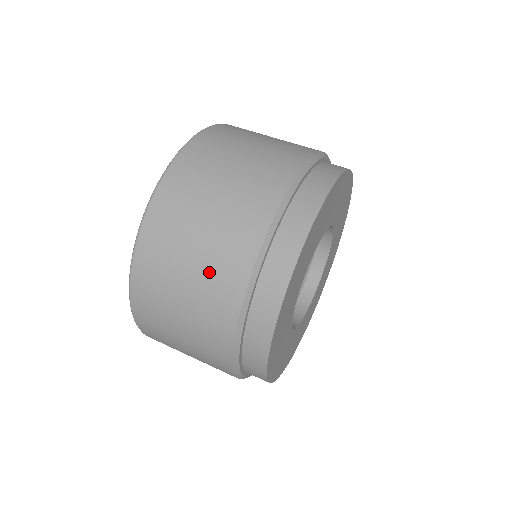
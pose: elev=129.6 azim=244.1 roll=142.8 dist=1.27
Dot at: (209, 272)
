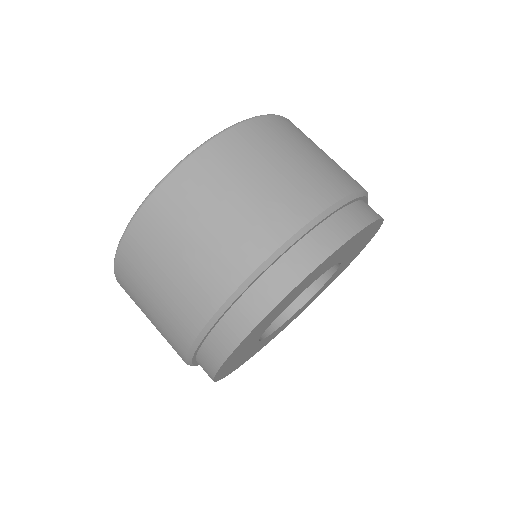
Dot at: (181, 289)
